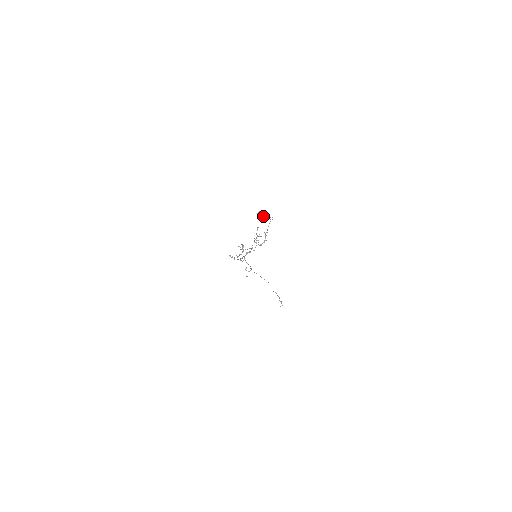
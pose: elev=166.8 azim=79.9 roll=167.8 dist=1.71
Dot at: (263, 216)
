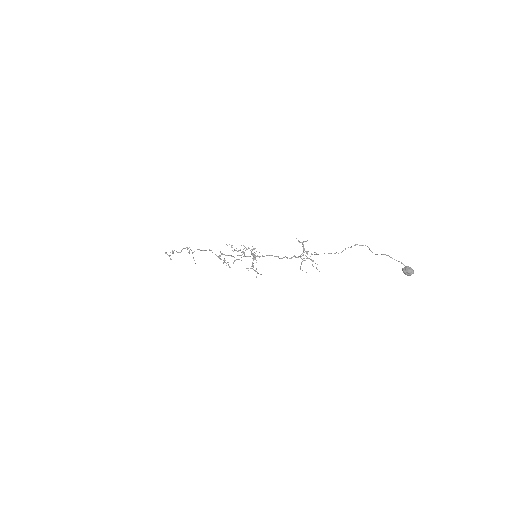
Dot at: (410, 271)
